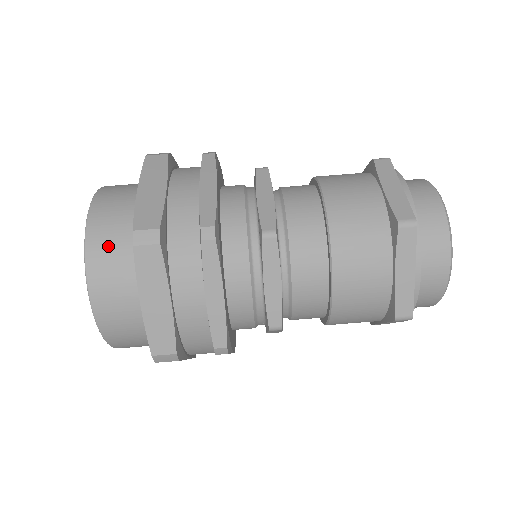
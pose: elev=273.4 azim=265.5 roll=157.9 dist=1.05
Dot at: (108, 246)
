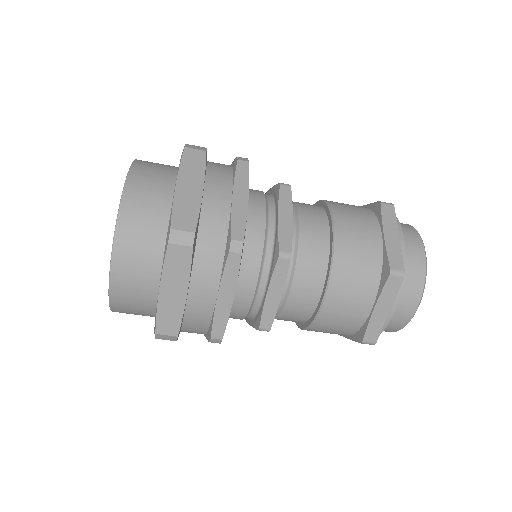
Dot at: (130, 306)
